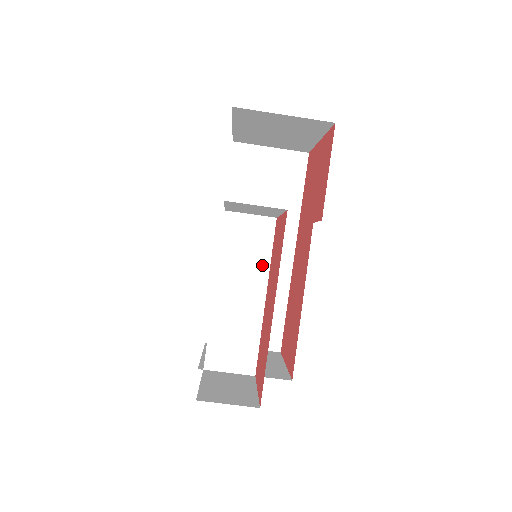
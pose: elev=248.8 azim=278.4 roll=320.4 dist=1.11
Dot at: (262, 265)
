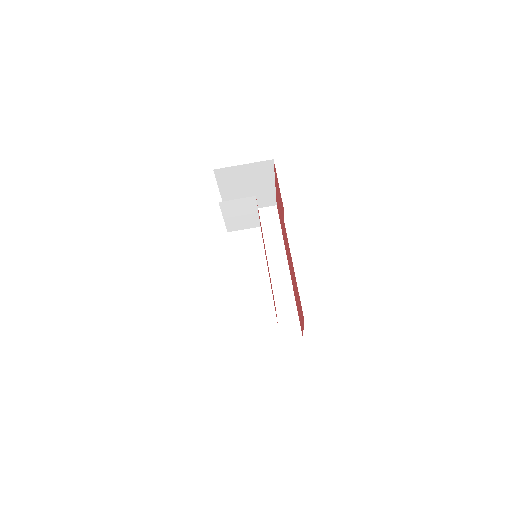
Dot at: (260, 255)
